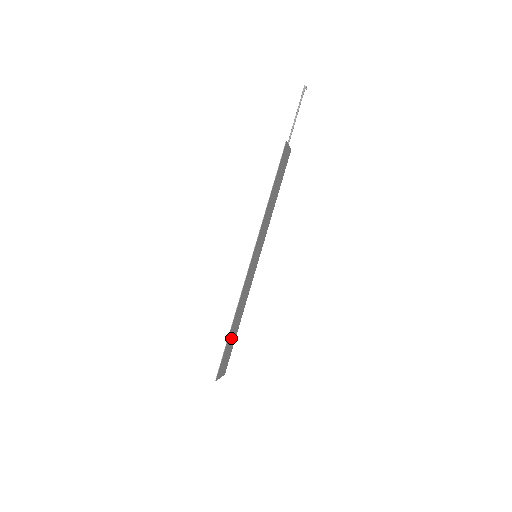
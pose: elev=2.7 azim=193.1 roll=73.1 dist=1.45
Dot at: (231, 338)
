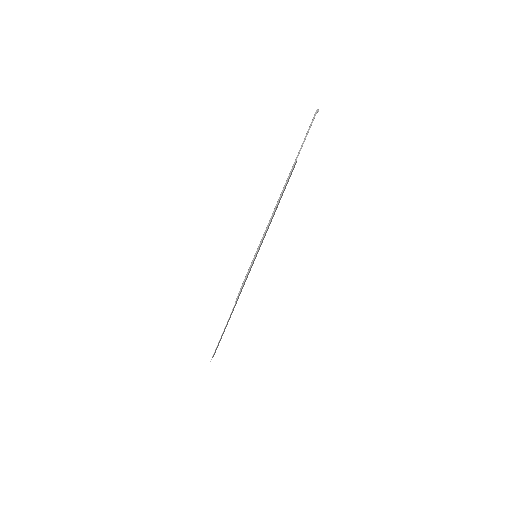
Dot at: (226, 325)
